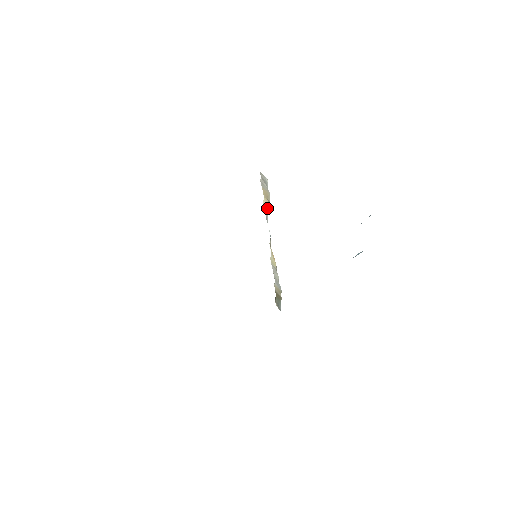
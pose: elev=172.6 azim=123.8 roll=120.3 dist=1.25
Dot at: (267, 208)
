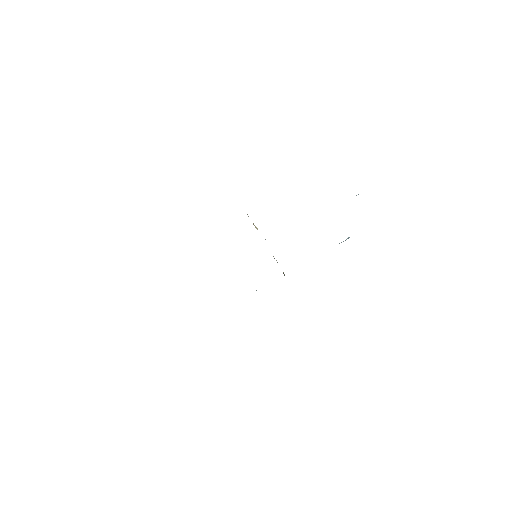
Dot at: (256, 228)
